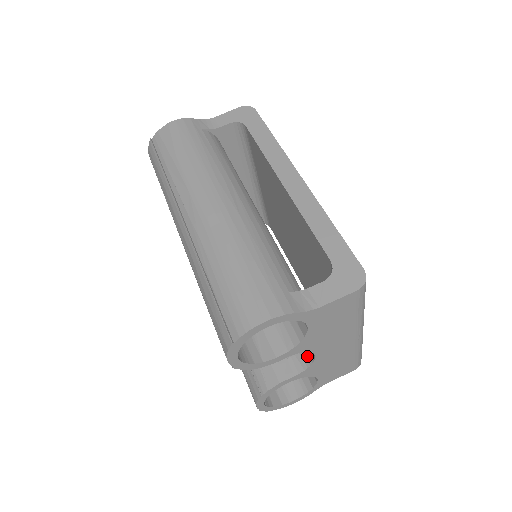
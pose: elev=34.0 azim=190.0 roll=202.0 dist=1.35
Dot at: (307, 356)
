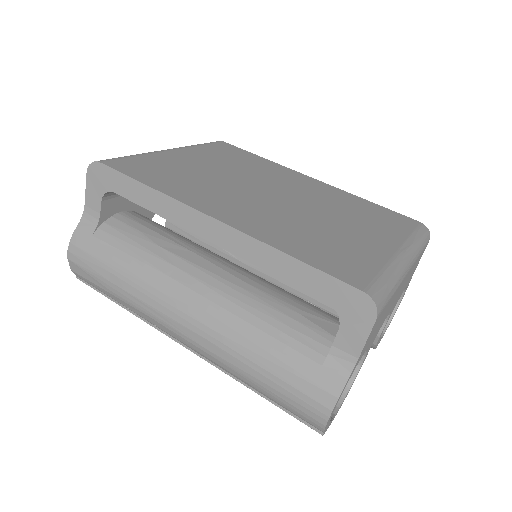
Dot at: occluded
